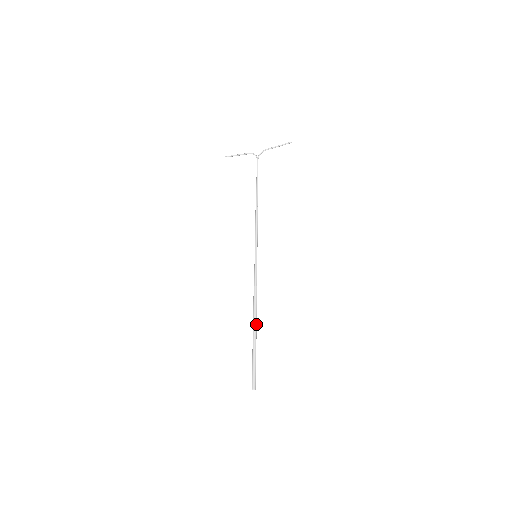
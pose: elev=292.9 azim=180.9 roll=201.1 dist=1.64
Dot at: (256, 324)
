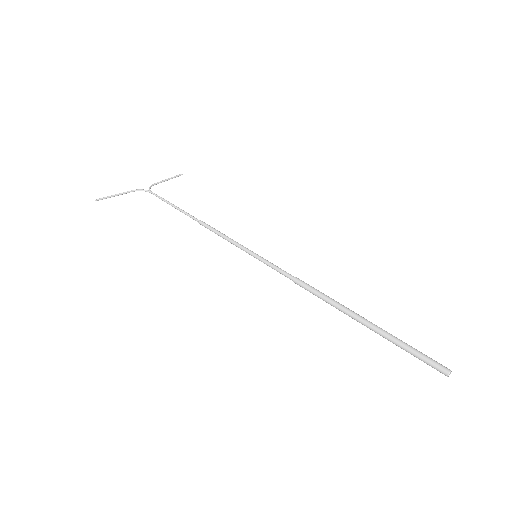
Dot at: (348, 309)
